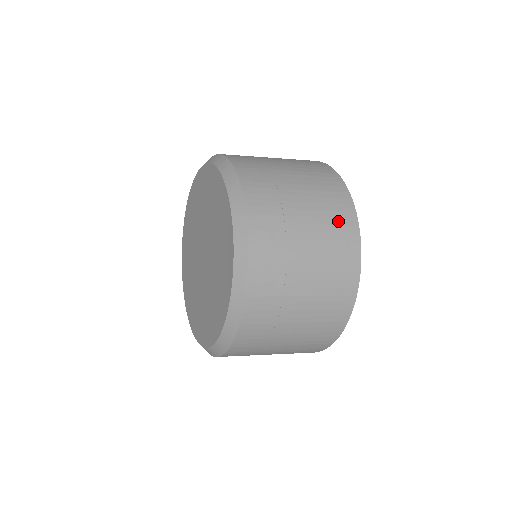
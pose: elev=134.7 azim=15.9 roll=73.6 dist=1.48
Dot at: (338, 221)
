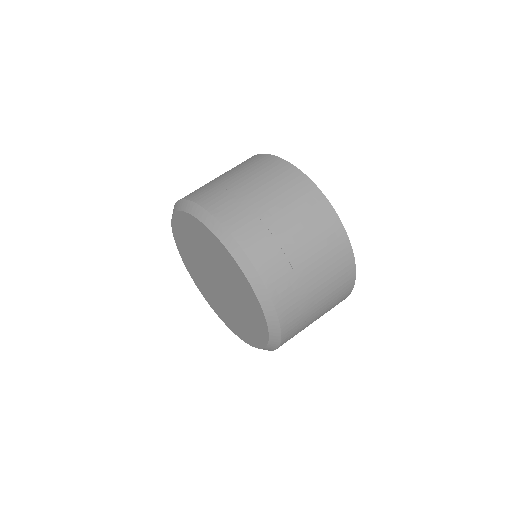
Dot at: (339, 263)
